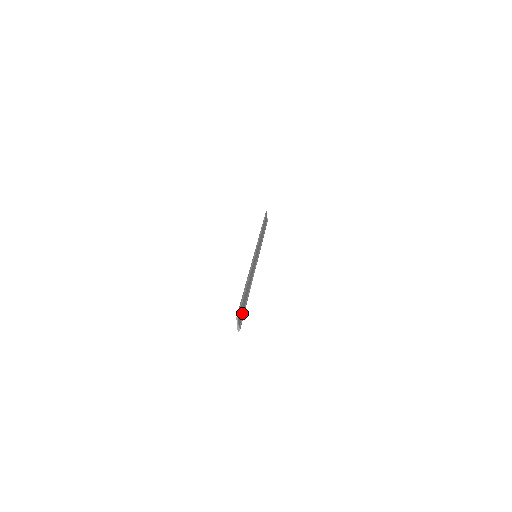
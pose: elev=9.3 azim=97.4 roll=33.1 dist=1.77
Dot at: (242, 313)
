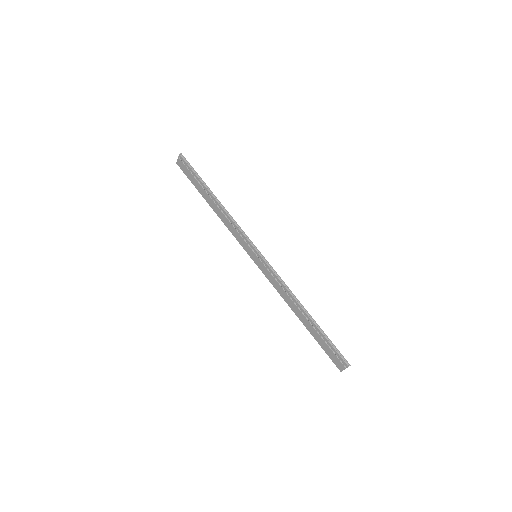
Dot at: (328, 350)
